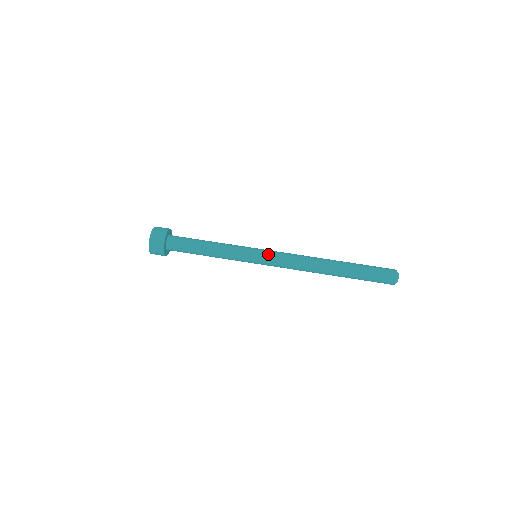
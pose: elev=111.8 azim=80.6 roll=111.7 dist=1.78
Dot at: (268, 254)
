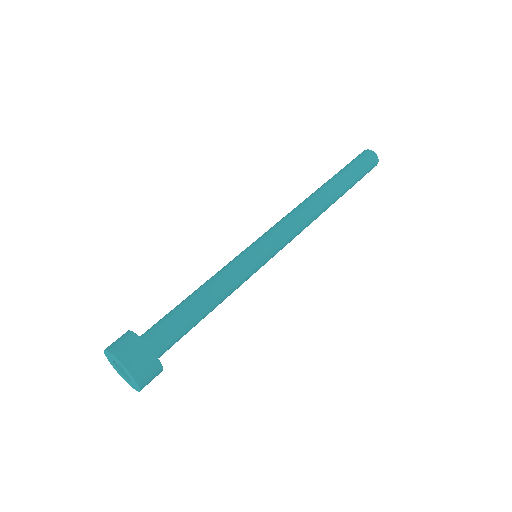
Dot at: (260, 237)
